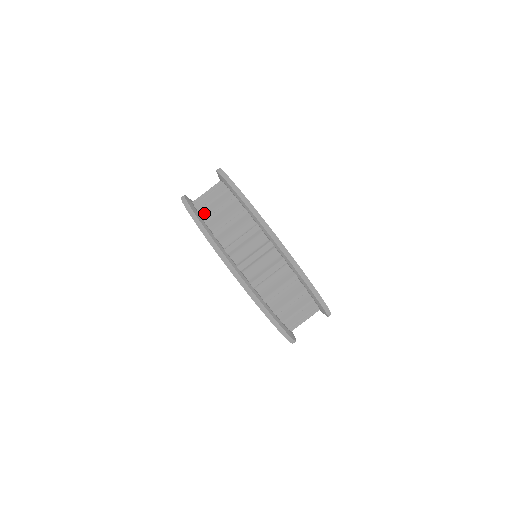
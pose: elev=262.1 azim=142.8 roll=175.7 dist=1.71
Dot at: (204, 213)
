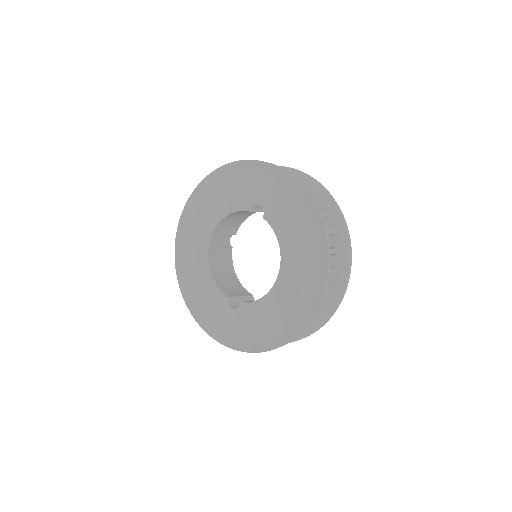
Dot at: occluded
